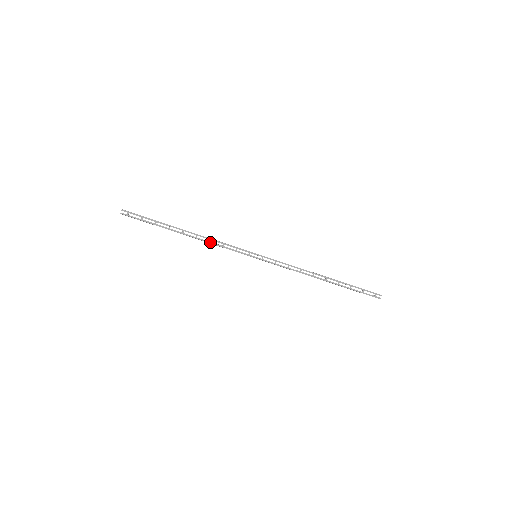
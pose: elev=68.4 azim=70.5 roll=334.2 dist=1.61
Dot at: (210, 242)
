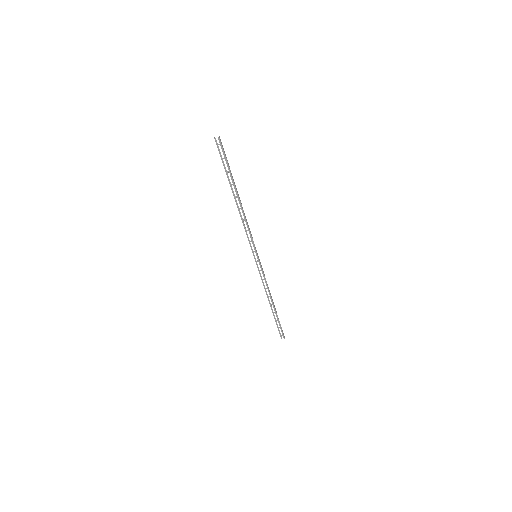
Dot at: (243, 221)
